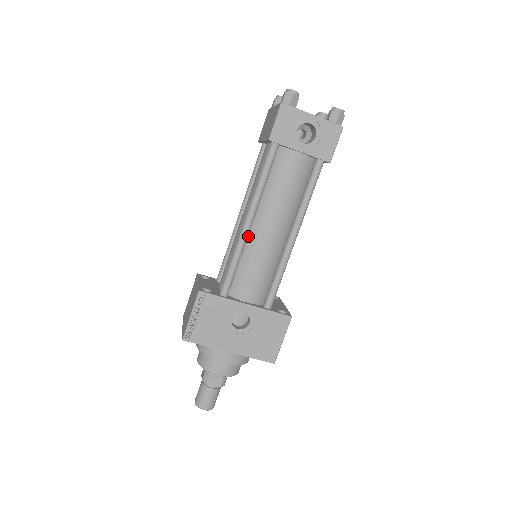
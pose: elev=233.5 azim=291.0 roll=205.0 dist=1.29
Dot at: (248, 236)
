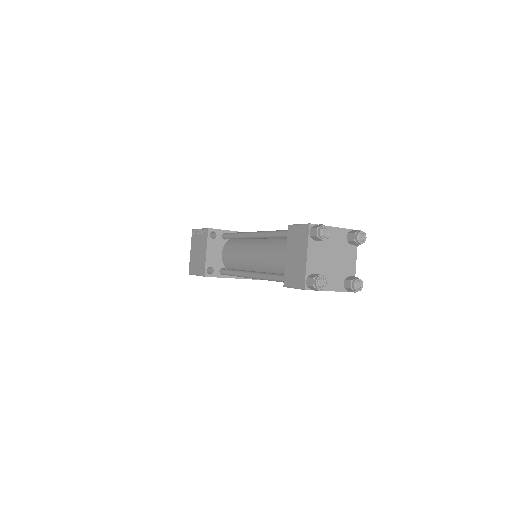
Dot at: occluded
